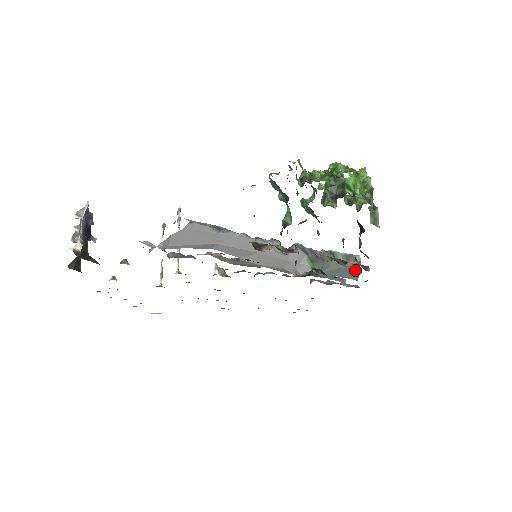
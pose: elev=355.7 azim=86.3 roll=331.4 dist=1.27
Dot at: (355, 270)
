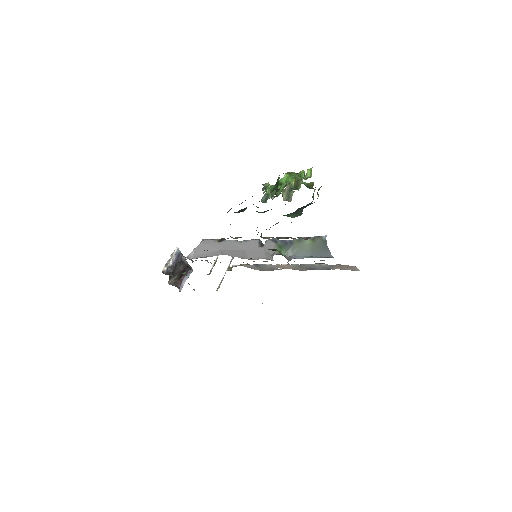
Dot at: (323, 248)
